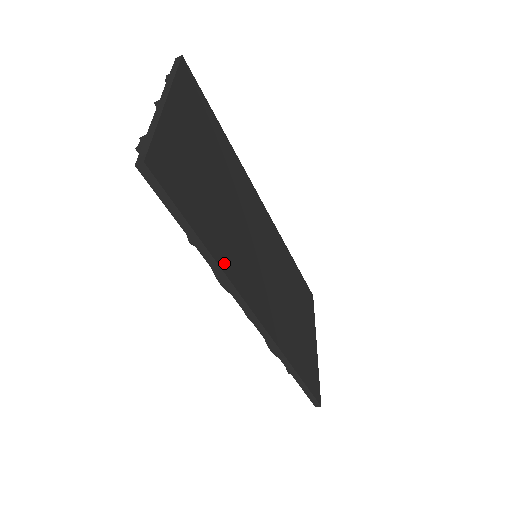
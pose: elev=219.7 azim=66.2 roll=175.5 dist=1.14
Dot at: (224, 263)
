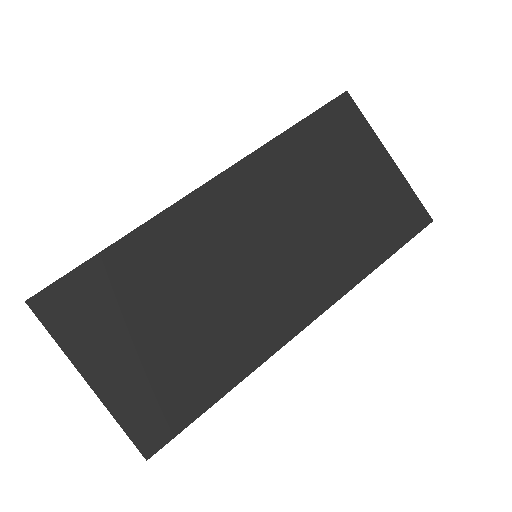
Dot at: (244, 366)
